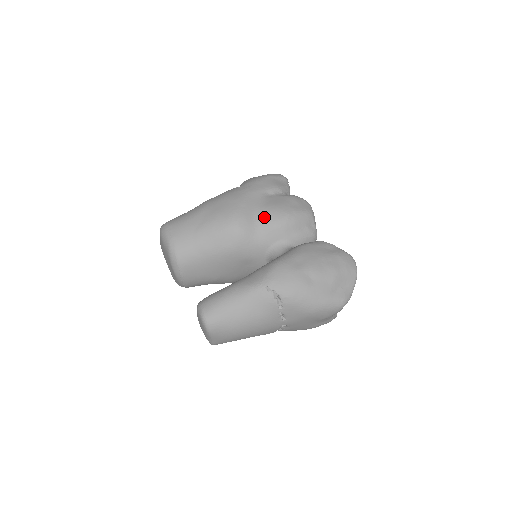
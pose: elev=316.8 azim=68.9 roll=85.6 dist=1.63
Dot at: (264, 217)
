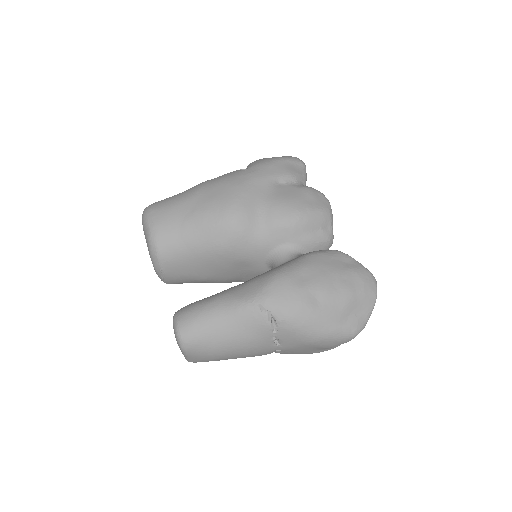
Dot at: (269, 212)
